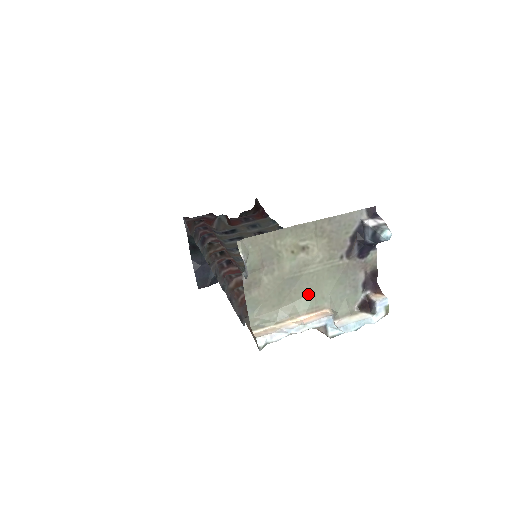
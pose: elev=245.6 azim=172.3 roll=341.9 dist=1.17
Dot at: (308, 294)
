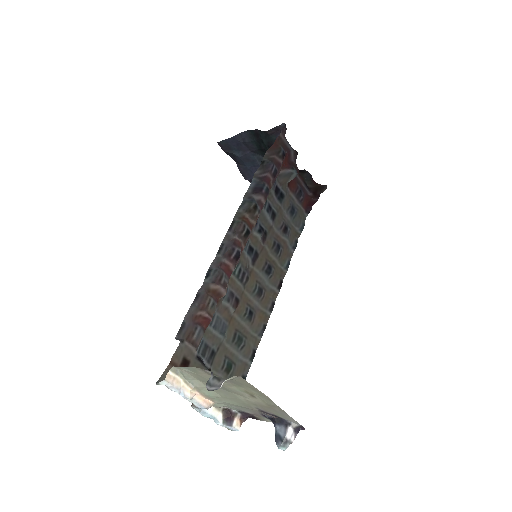
Dot at: (219, 394)
